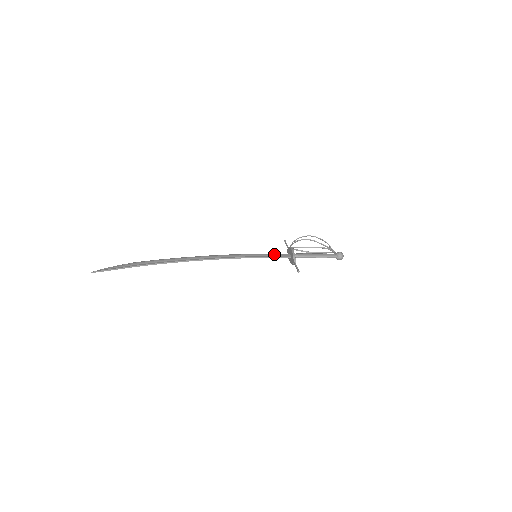
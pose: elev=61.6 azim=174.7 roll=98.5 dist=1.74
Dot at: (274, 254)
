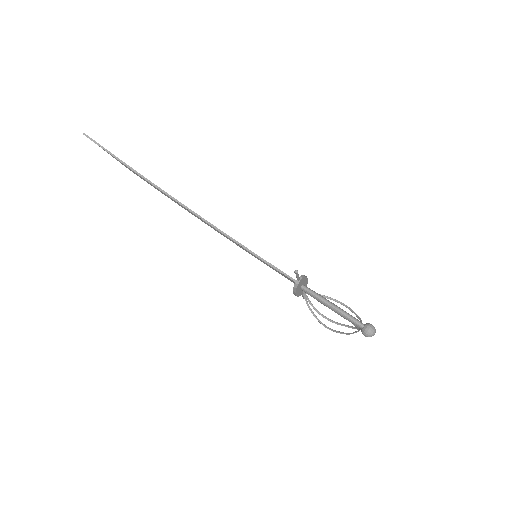
Dot at: occluded
